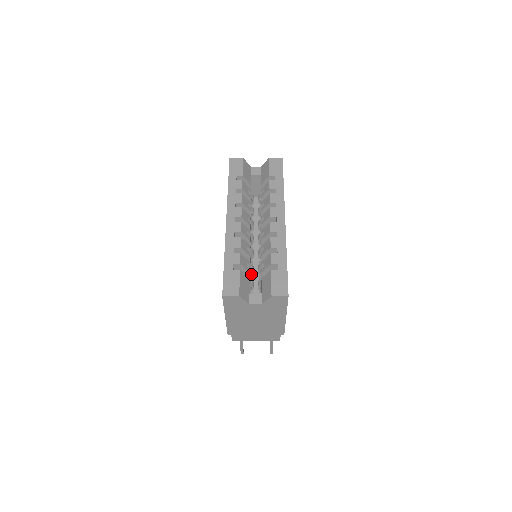
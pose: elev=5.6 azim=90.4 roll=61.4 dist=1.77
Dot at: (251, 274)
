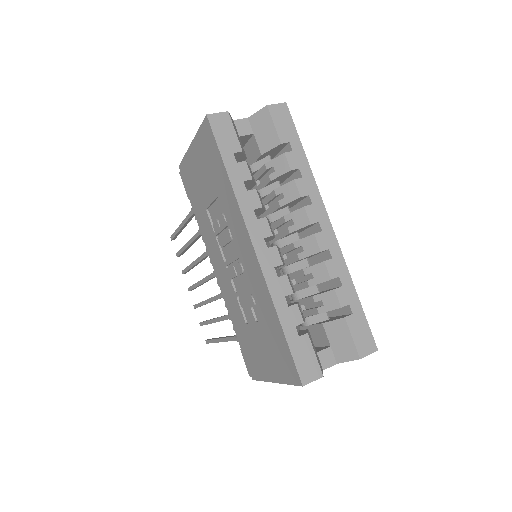
Dot at: occluded
